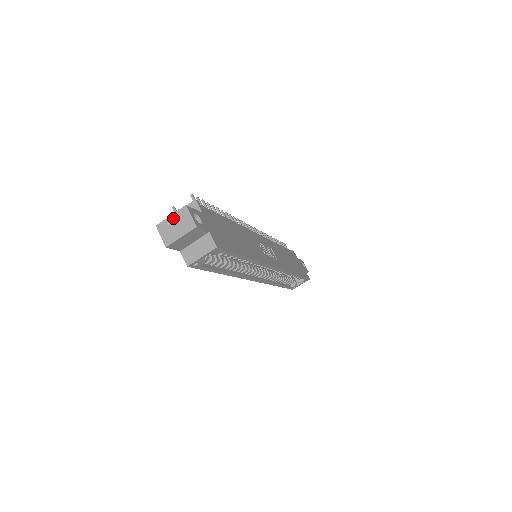
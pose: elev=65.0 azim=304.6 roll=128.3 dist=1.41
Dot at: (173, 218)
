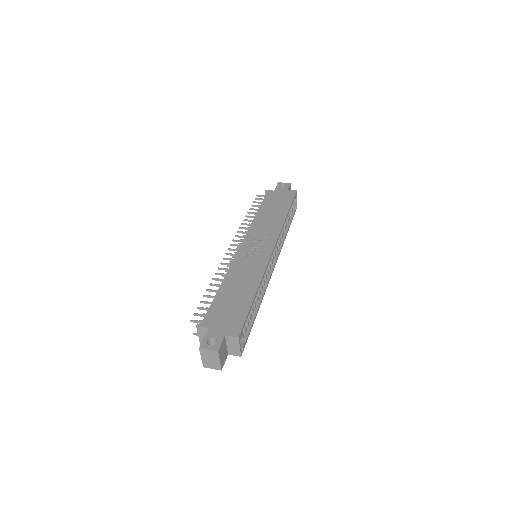
Dot at: (204, 358)
